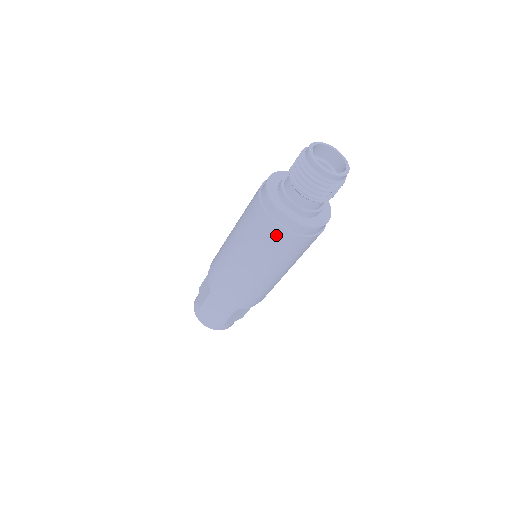
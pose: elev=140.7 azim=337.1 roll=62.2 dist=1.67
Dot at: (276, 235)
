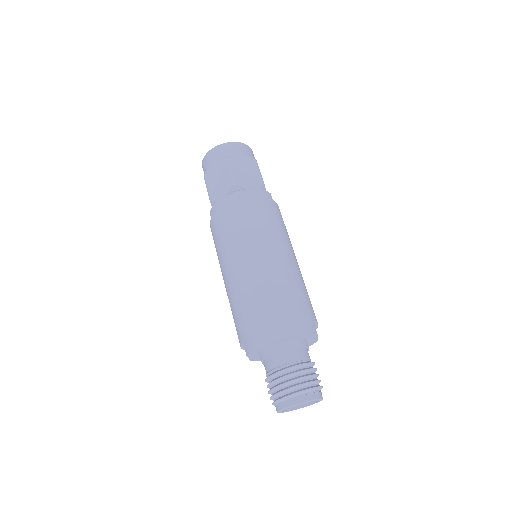
Dot at: occluded
